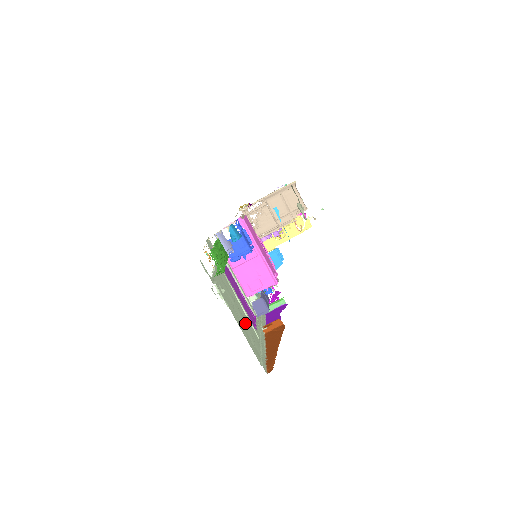
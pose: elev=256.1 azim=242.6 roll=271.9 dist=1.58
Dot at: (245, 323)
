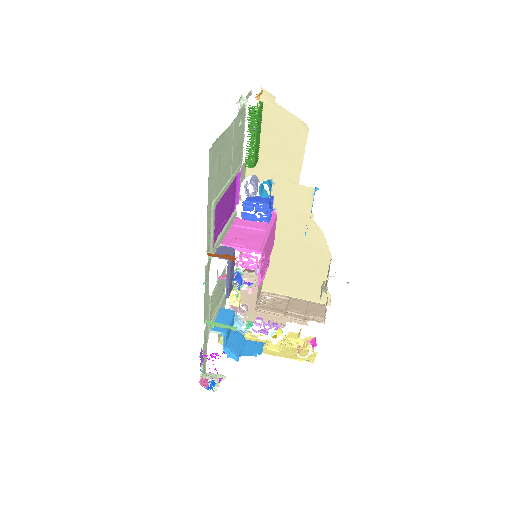
Dot at: (224, 165)
